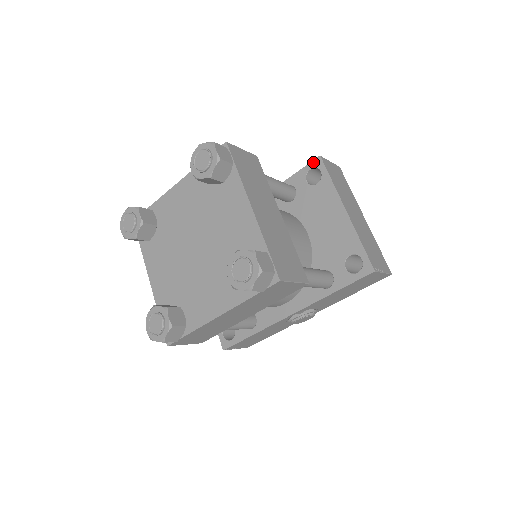
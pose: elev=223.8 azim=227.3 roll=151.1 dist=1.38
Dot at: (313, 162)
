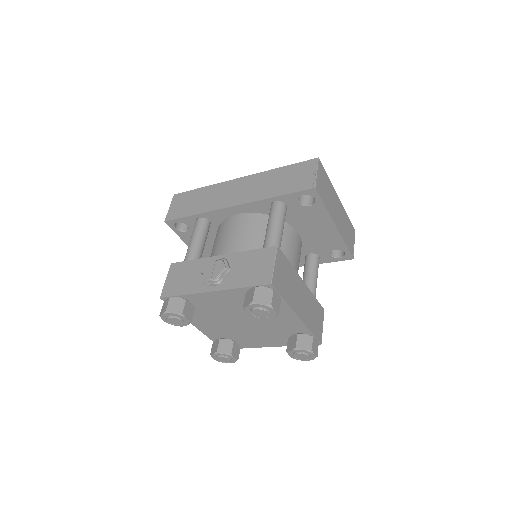
Dot at: (307, 191)
